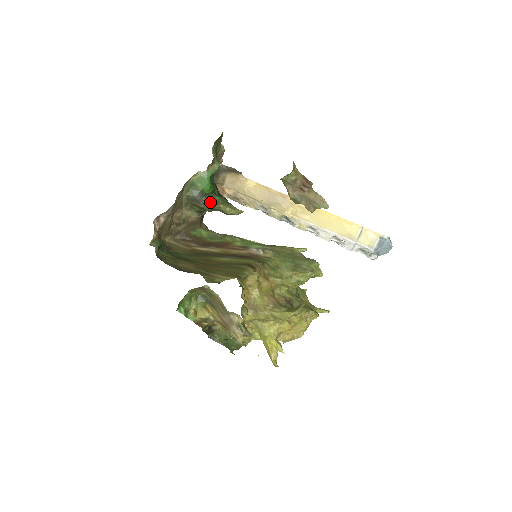
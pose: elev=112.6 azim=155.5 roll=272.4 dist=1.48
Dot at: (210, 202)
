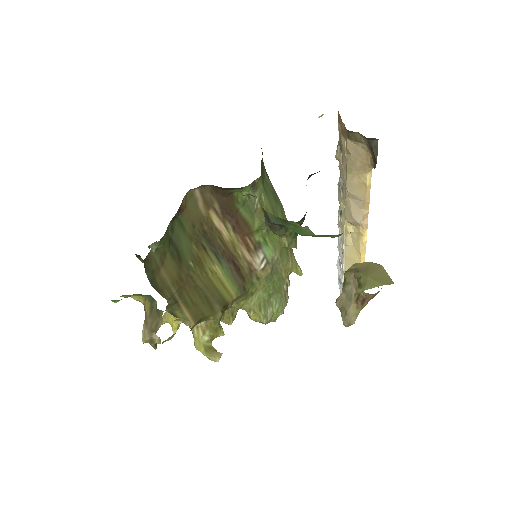
Dot at: (278, 232)
